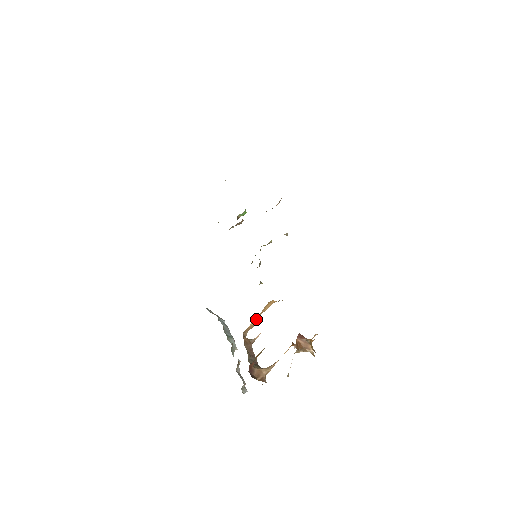
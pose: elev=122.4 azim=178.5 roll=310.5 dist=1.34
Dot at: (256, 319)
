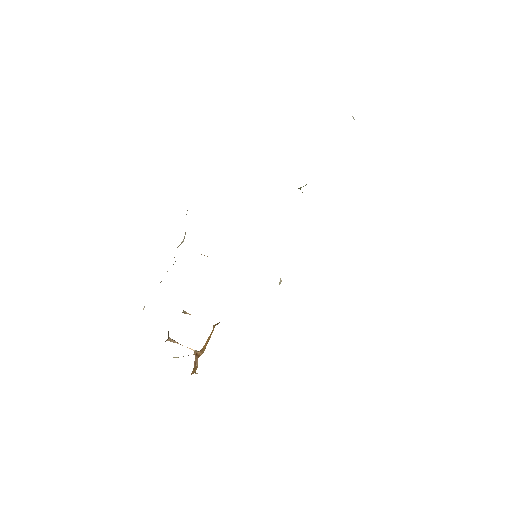
Dot at: occluded
